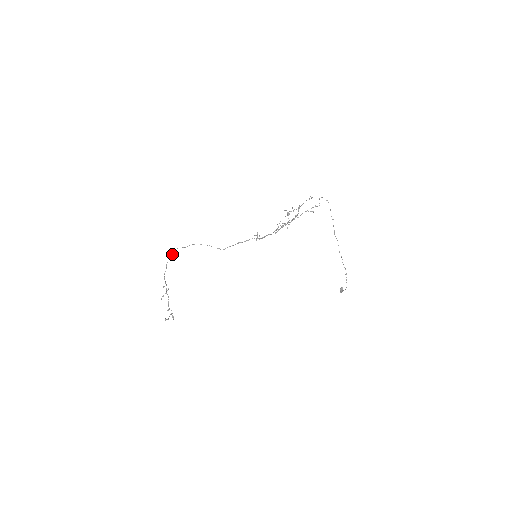
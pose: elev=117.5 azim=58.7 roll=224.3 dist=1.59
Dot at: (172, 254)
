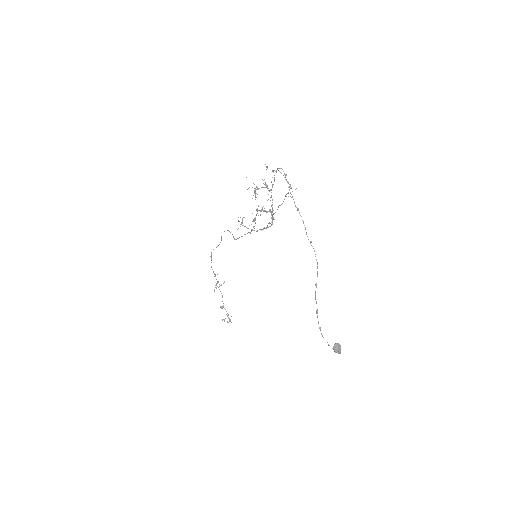
Dot at: occluded
